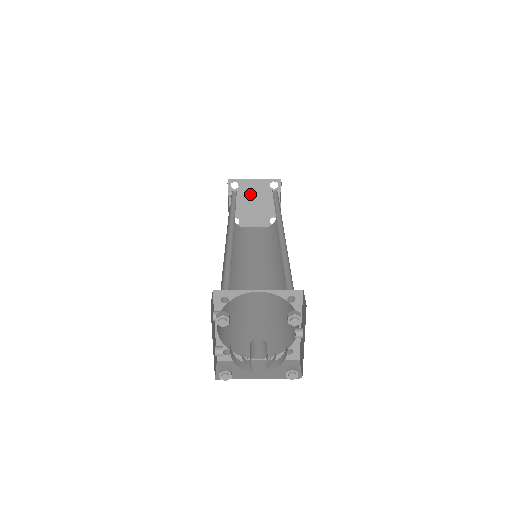
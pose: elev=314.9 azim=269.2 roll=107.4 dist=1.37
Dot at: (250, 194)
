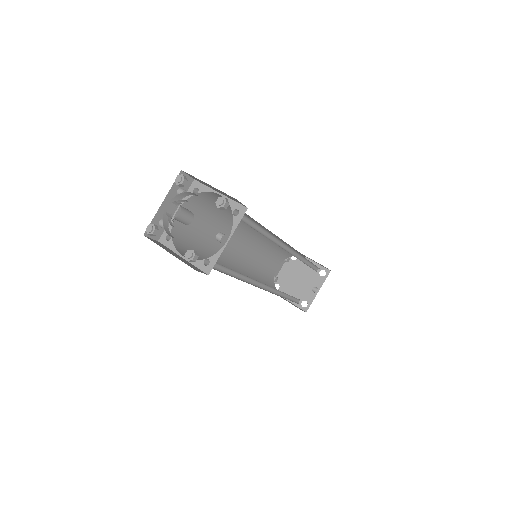
Dot at: (301, 270)
